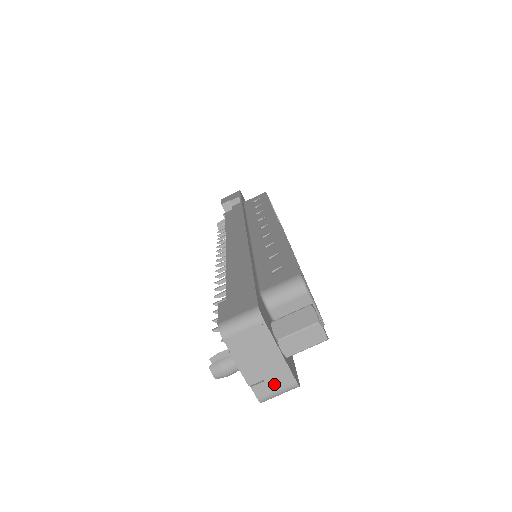
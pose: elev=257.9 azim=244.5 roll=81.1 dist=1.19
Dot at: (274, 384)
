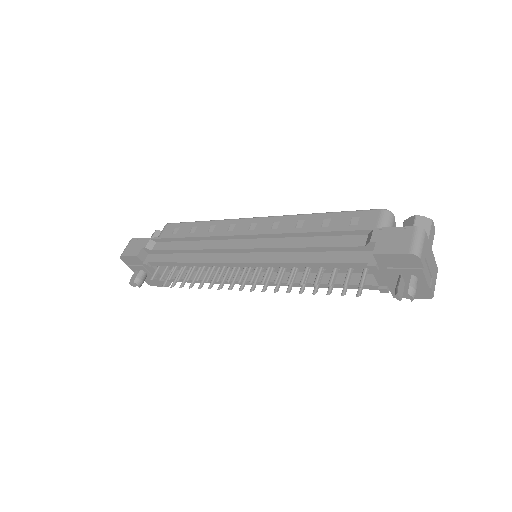
Dot at: (434, 277)
